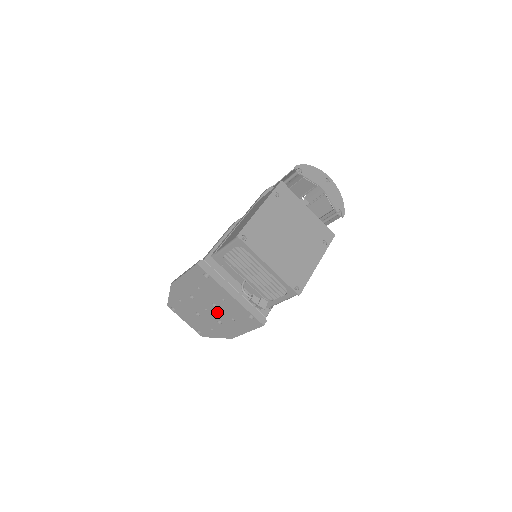
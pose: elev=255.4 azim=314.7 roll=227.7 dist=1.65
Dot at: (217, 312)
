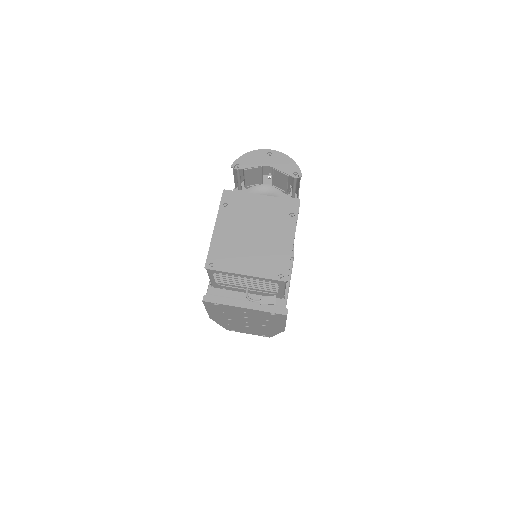
Dot at: (254, 321)
